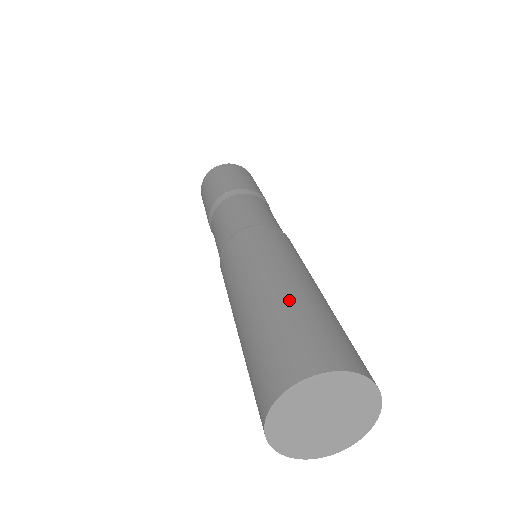
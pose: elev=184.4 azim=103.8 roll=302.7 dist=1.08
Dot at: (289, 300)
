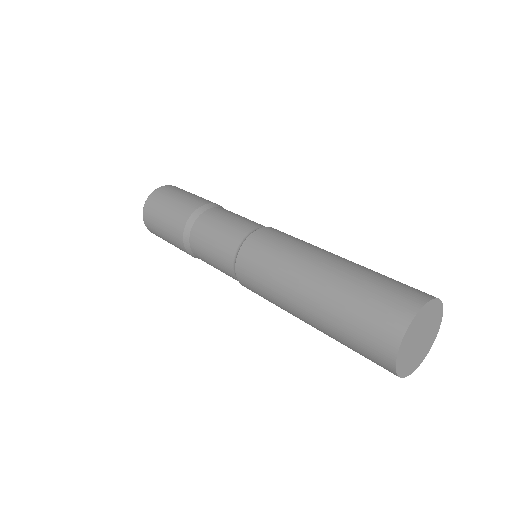
Dot at: occluded
